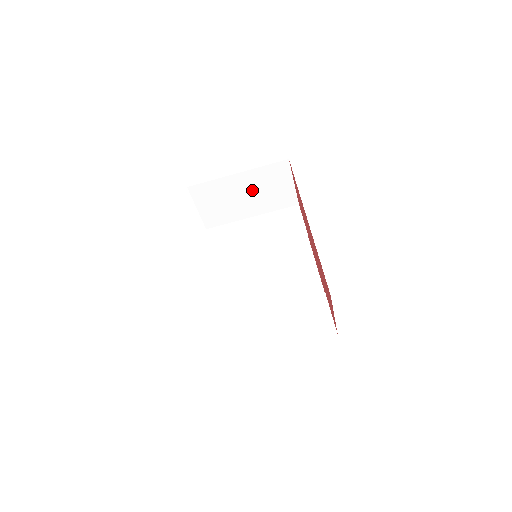
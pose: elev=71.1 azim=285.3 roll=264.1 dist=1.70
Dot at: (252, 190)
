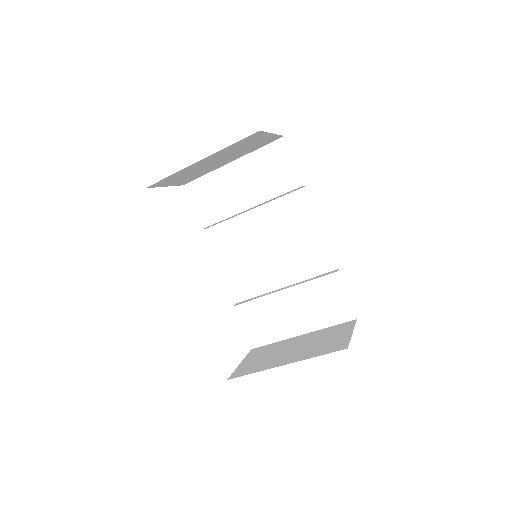
Dot at: (222, 157)
